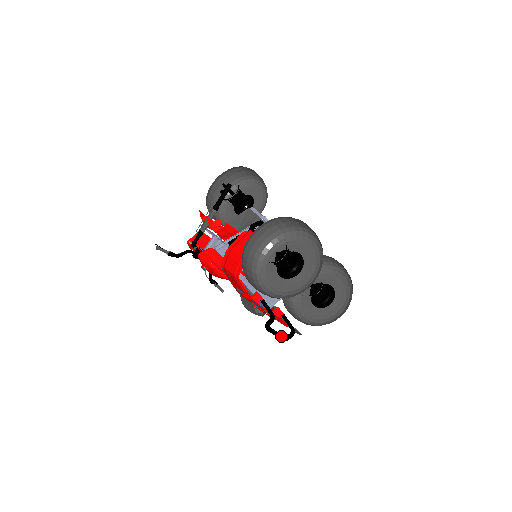
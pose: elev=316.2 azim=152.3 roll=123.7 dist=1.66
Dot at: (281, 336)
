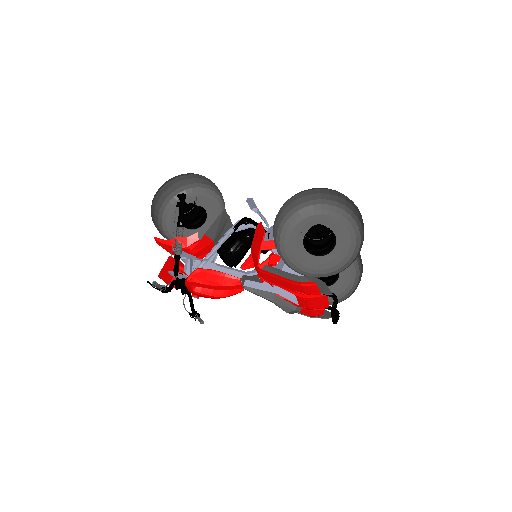
Dot at: (332, 320)
